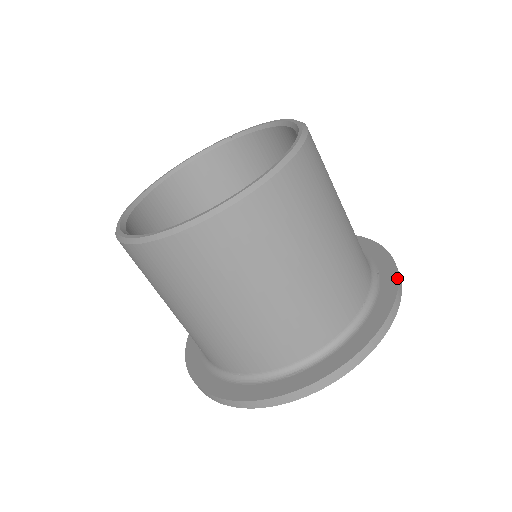
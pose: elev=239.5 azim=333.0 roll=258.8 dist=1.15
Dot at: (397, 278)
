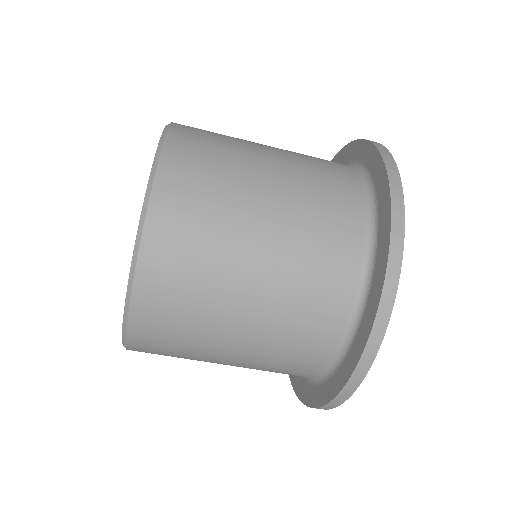
Dot at: (389, 207)
